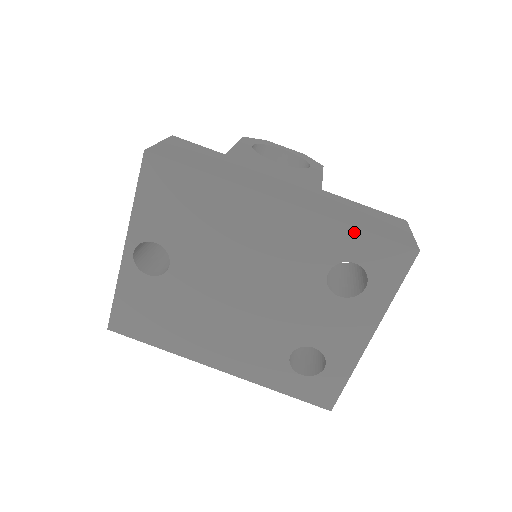
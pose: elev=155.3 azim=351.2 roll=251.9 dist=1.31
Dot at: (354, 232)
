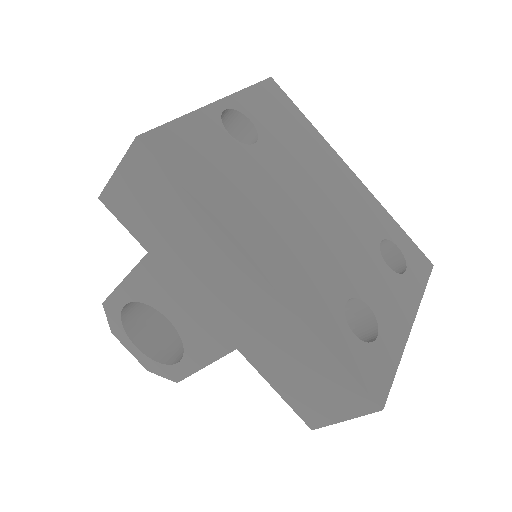
Dot at: (396, 225)
